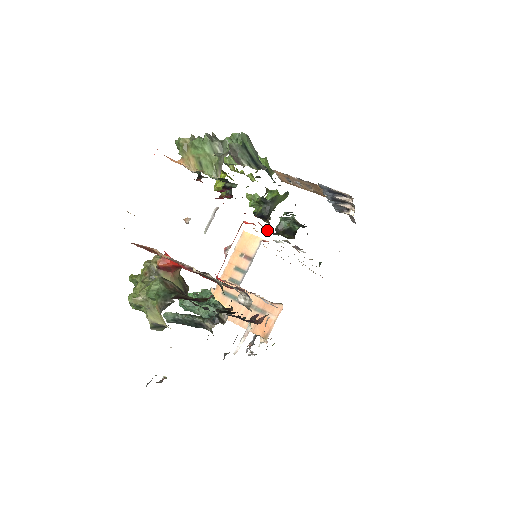
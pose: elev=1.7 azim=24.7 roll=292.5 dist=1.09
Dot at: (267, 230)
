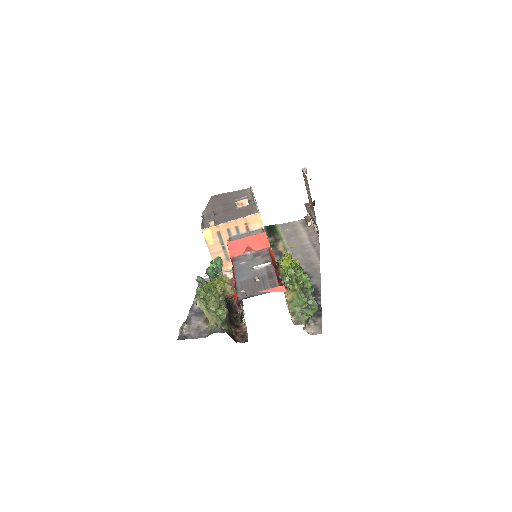
Dot at: occluded
